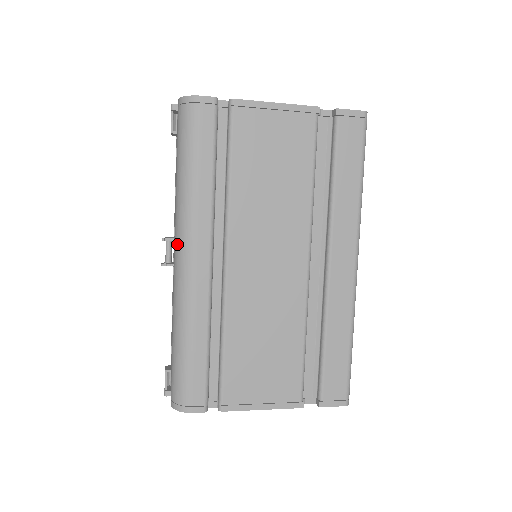
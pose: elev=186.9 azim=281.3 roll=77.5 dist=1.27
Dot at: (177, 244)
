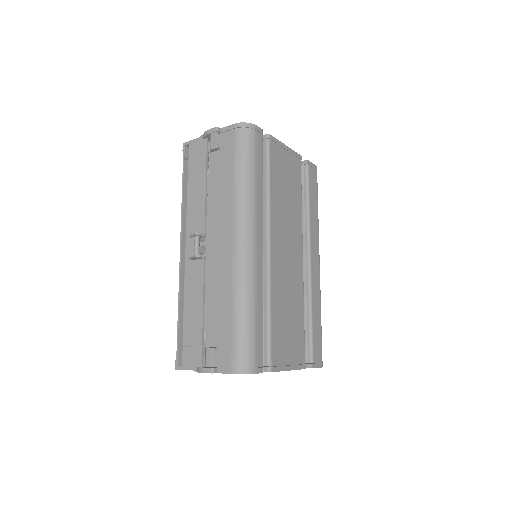
Dot at: (239, 230)
